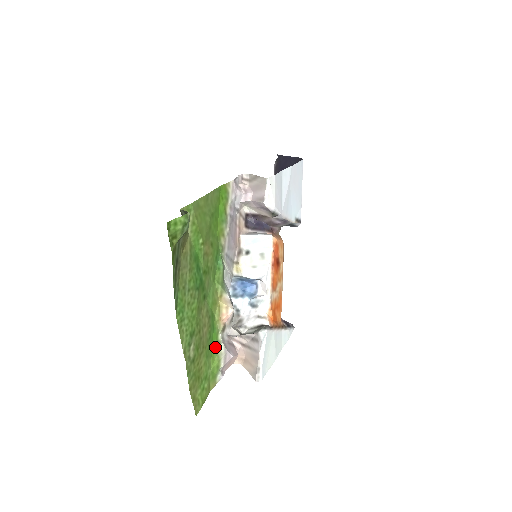
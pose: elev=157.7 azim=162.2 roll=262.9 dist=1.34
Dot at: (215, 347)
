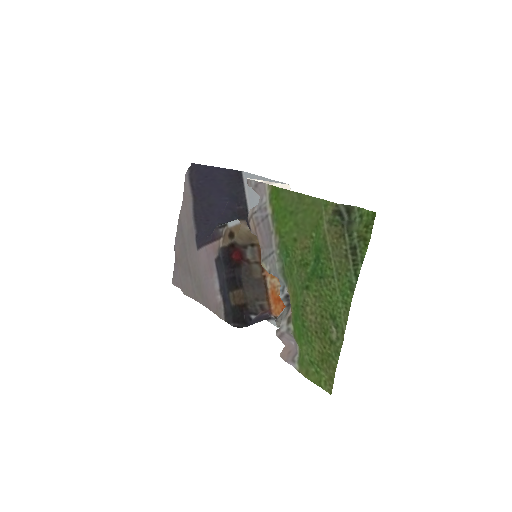
Dot at: (297, 336)
